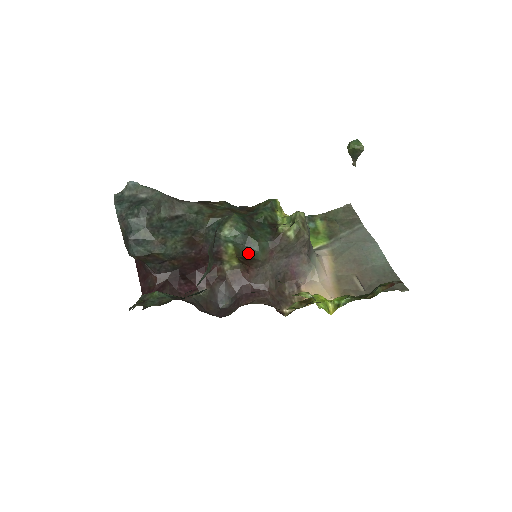
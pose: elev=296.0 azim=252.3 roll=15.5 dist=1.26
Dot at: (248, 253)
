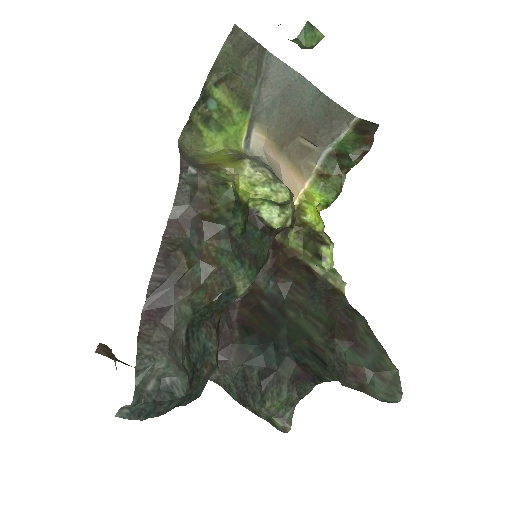
Dot at: occluded
